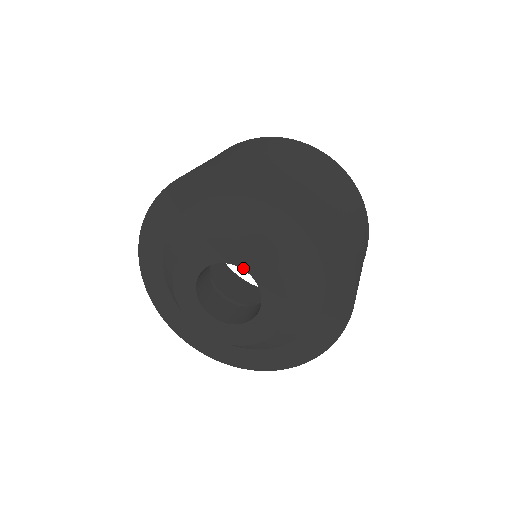
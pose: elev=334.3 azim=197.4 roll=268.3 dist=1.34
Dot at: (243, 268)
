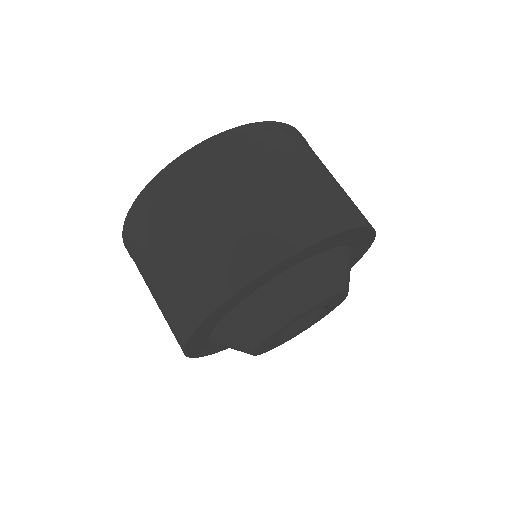
Dot at: occluded
